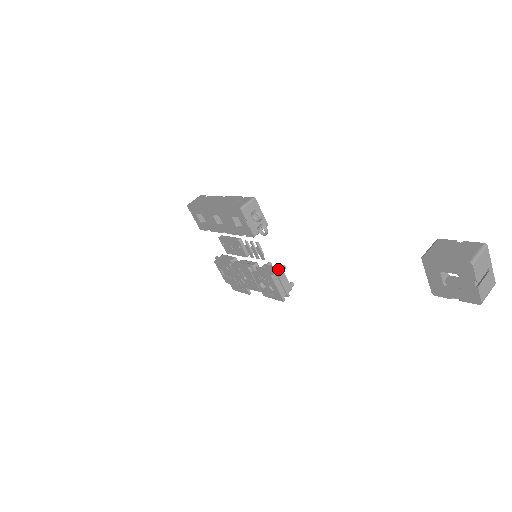
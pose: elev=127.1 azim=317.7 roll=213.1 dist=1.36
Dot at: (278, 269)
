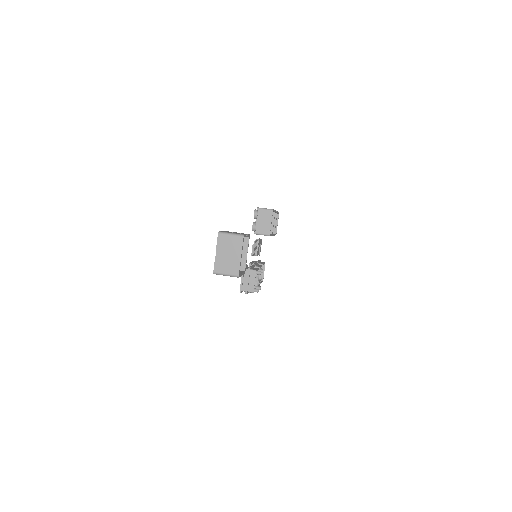
Dot at: (254, 269)
